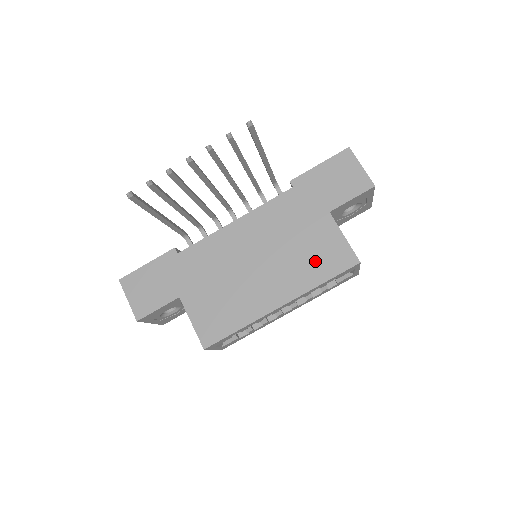
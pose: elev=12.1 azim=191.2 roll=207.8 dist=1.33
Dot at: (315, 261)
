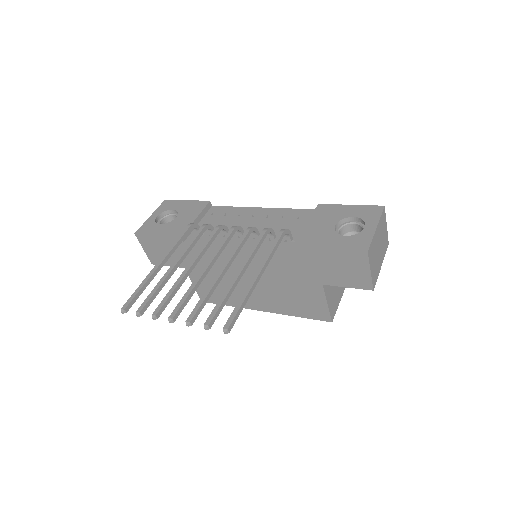
Dot at: (297, 304)
